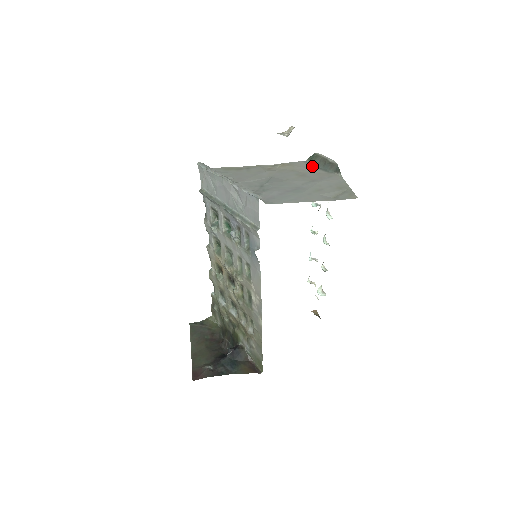
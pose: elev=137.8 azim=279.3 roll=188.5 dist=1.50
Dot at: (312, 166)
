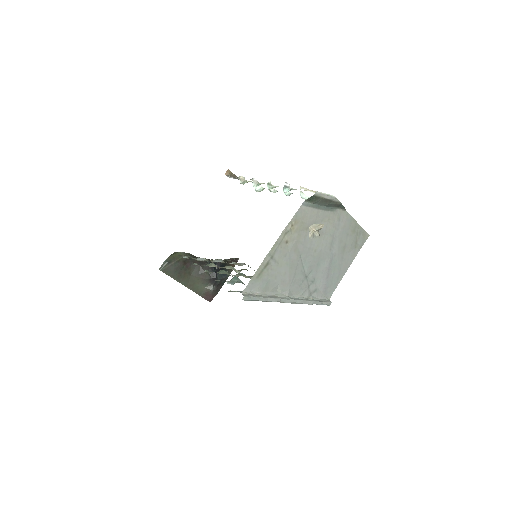
Dot at: (316, 209)
